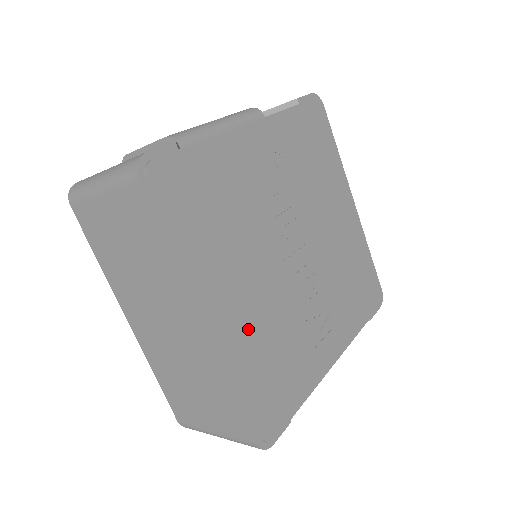
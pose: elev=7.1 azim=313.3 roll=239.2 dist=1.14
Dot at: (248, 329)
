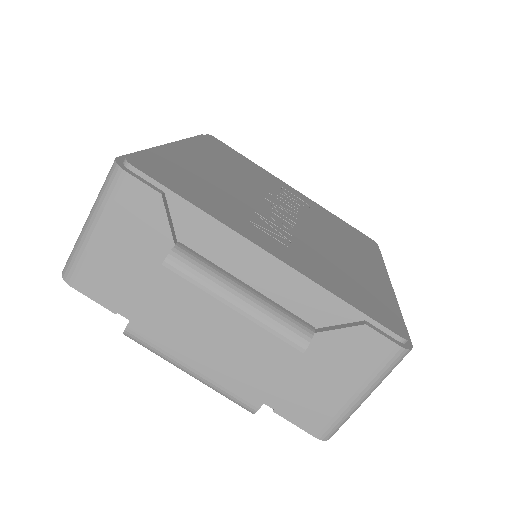
Dot at: (195, 164)
